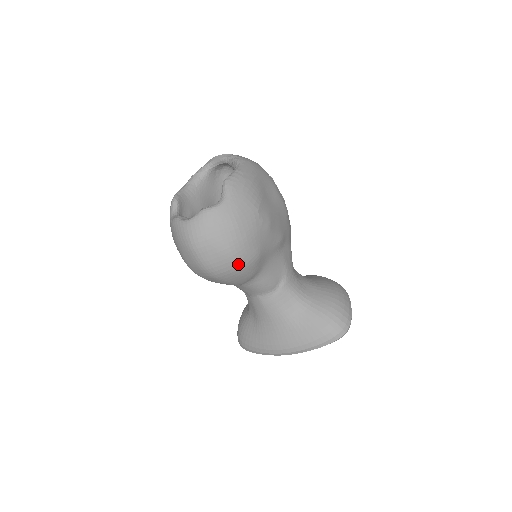
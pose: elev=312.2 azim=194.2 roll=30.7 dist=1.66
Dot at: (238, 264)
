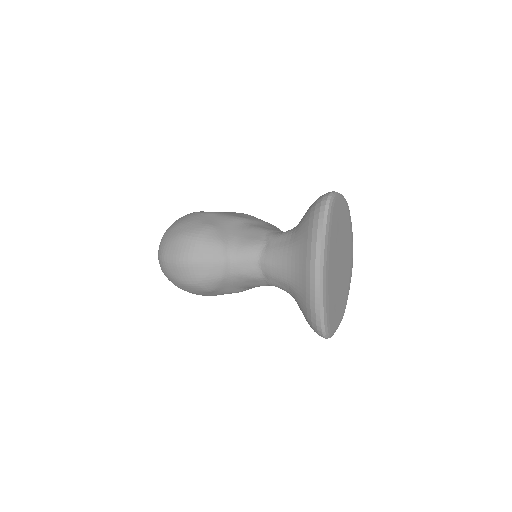
Dot at: (192, 237)
